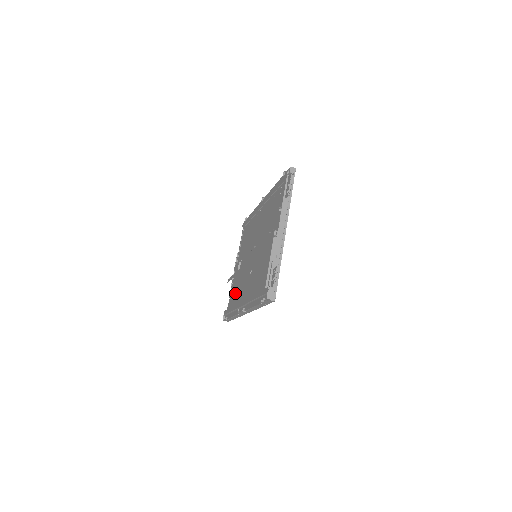
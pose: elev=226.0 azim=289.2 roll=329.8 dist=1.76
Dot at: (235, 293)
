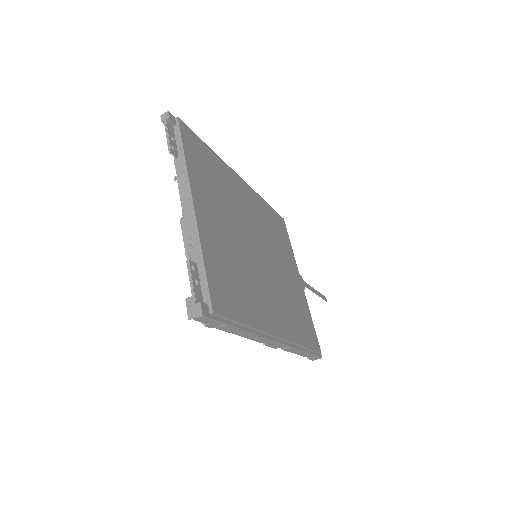
Dot at: occluded
